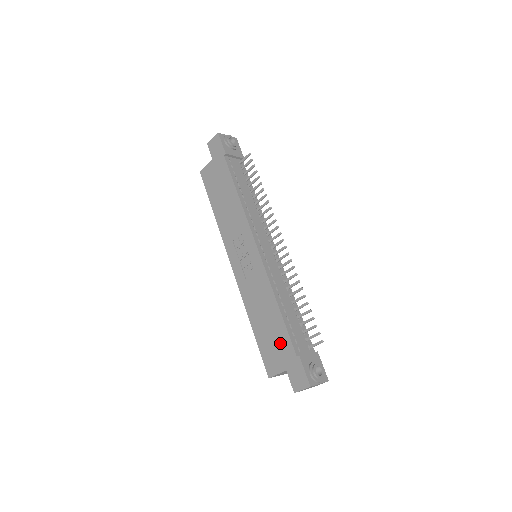
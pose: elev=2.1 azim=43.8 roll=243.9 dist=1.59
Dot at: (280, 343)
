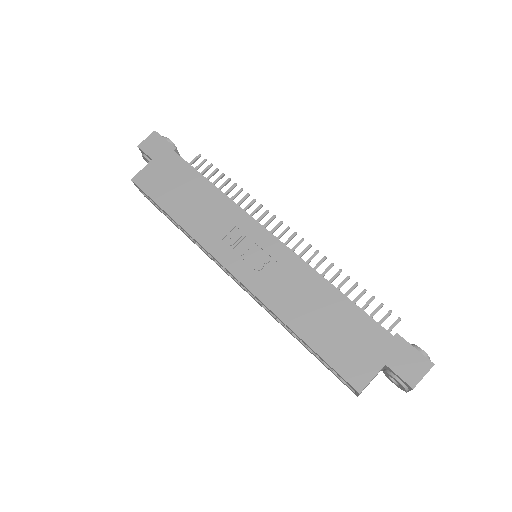
Dot at: (359, 332)
